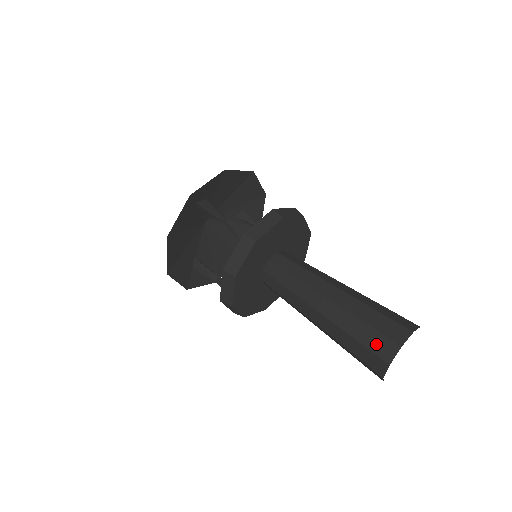
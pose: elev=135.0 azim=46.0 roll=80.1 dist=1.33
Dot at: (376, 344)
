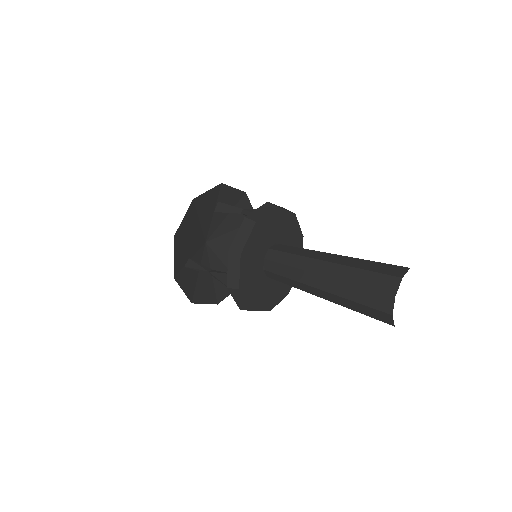
Dot at: (386, 269)
